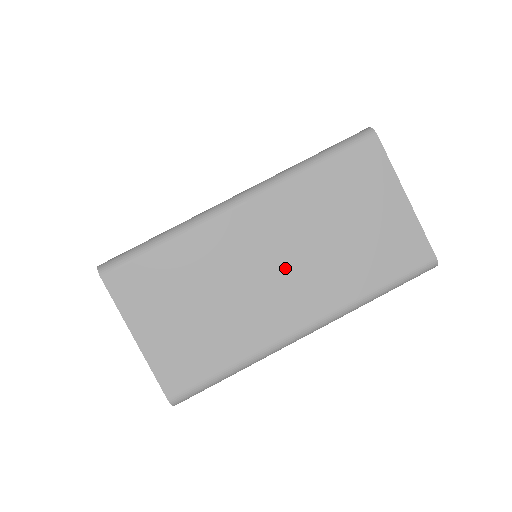
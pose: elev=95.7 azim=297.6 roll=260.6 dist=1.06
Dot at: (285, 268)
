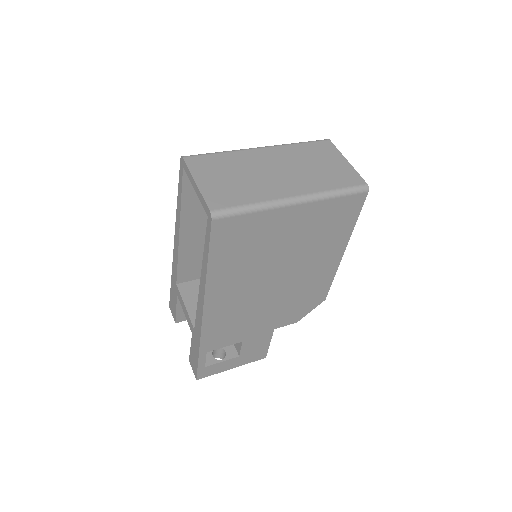
Dot at: (284, 172)
